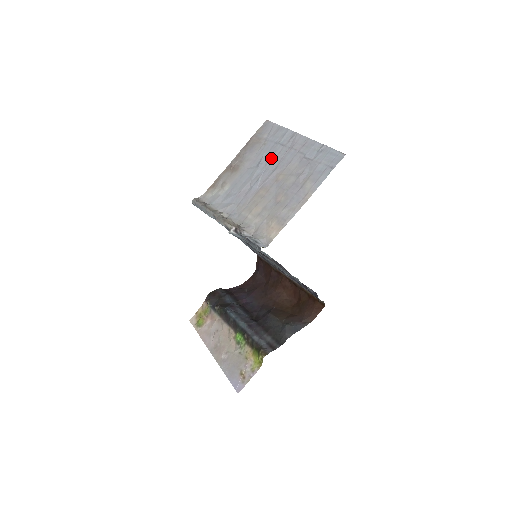
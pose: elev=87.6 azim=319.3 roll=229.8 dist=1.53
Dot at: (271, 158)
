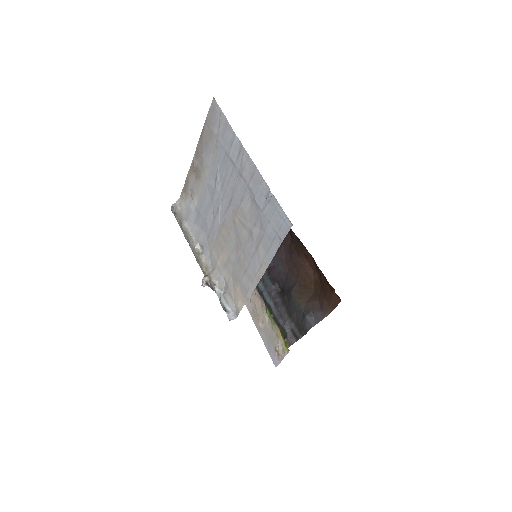
Dot at: (225, 180)
